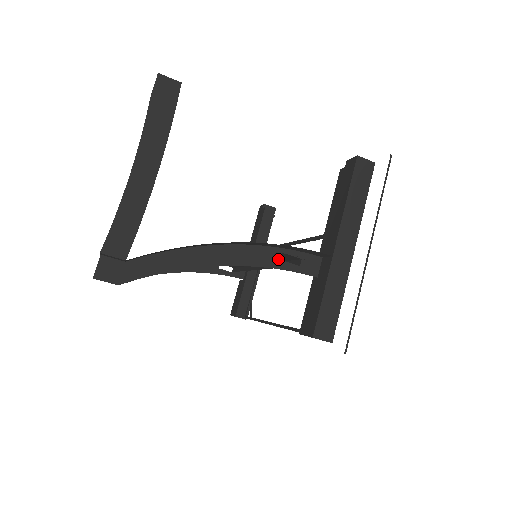
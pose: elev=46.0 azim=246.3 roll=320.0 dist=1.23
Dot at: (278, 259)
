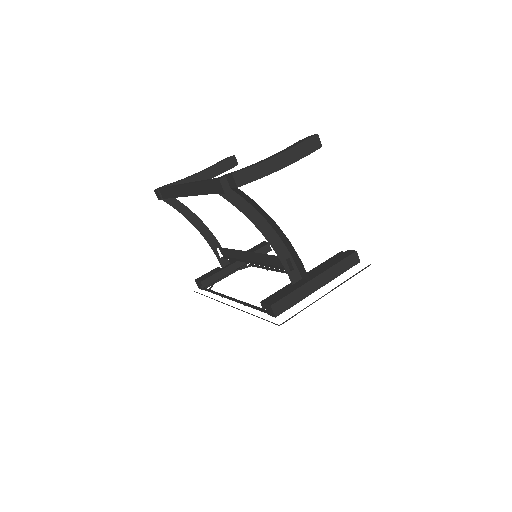
Dot at: (285, 258)
